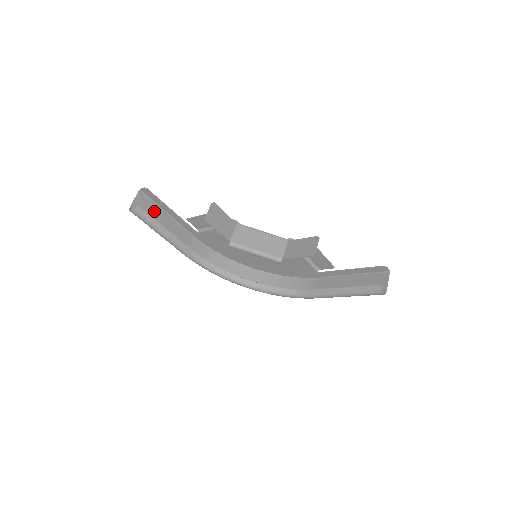
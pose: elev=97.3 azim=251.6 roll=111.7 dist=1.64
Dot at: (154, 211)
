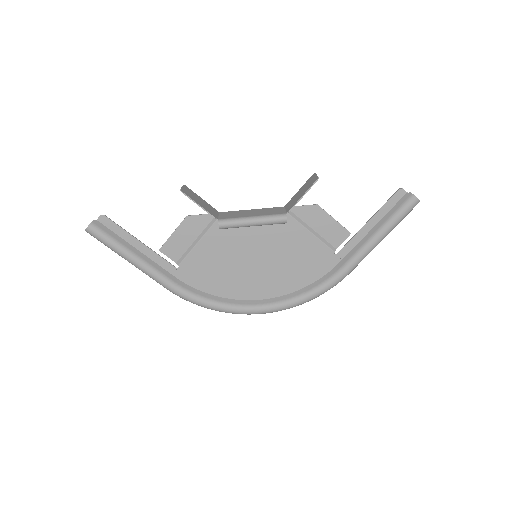
Dot at: occluded
